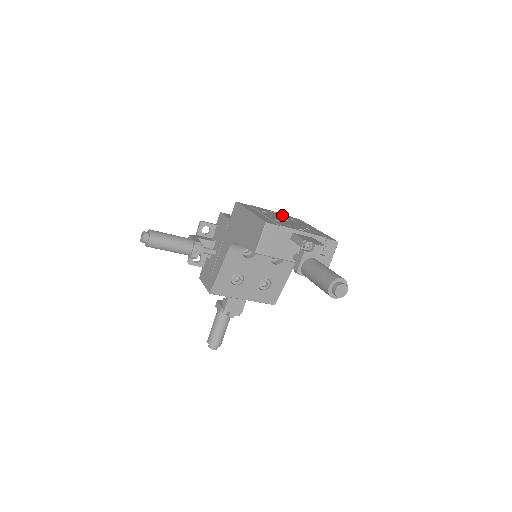
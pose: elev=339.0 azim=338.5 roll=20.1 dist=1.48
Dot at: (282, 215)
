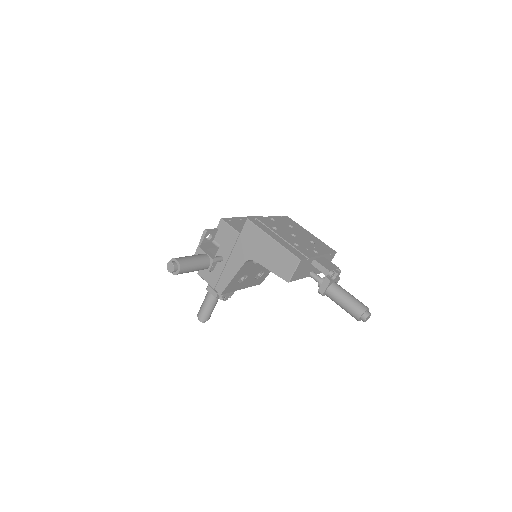
Dot at: (281, 222)
